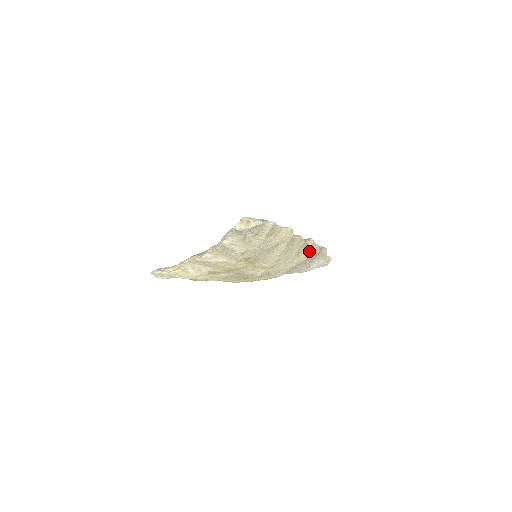
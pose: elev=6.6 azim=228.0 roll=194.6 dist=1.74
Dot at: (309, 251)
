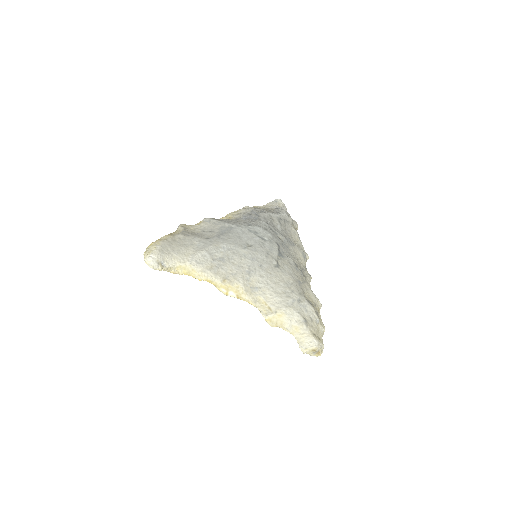
Dot at: occluded
